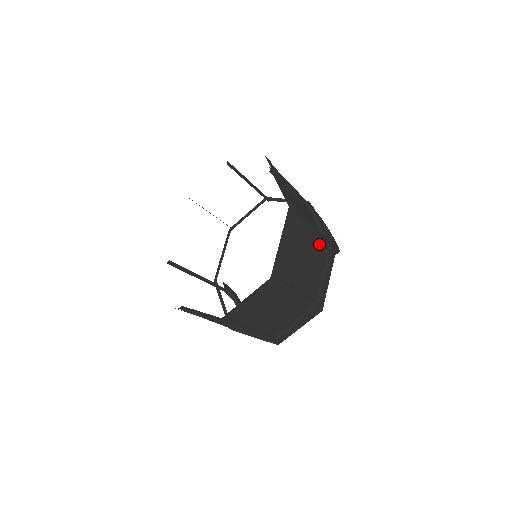
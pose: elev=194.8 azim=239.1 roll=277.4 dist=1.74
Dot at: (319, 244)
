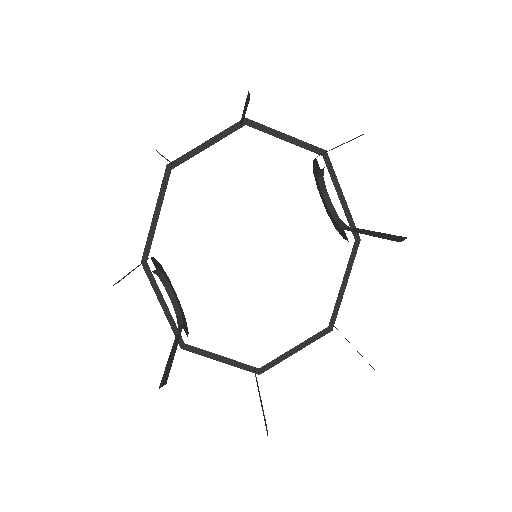
Dot at: occluded
